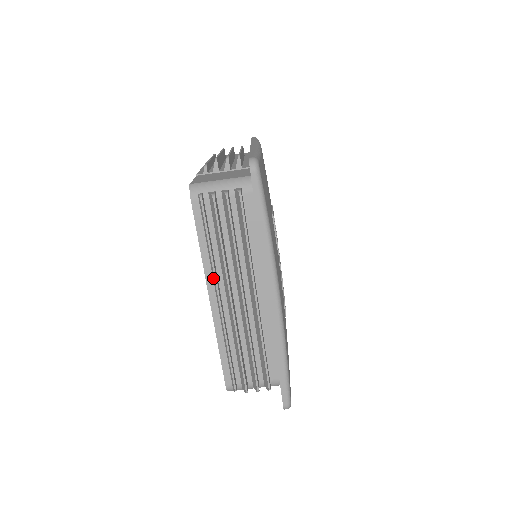
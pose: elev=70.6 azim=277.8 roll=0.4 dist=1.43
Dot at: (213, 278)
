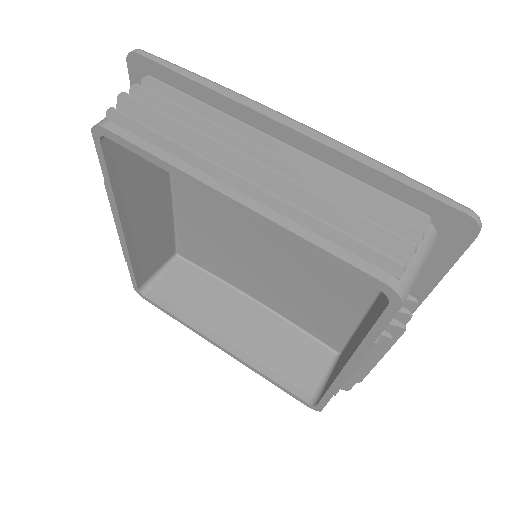
Dot at: (207, 171)
